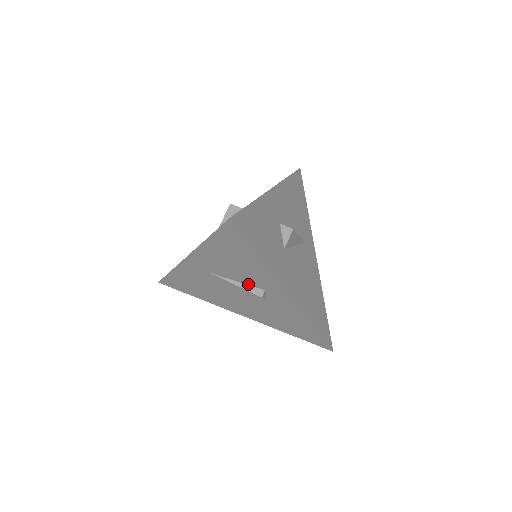
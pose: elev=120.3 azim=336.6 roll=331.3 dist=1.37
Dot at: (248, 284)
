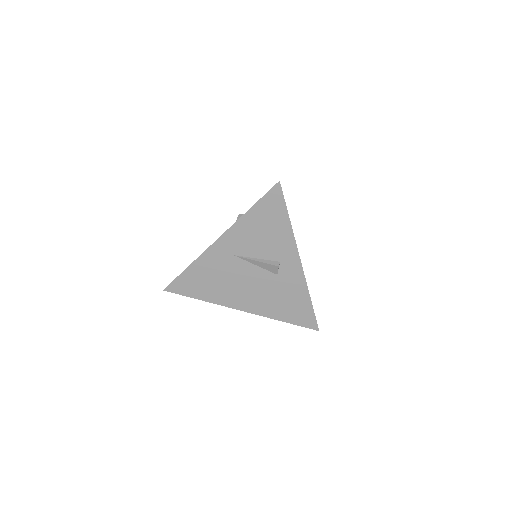
Dot at: (266, 259)
